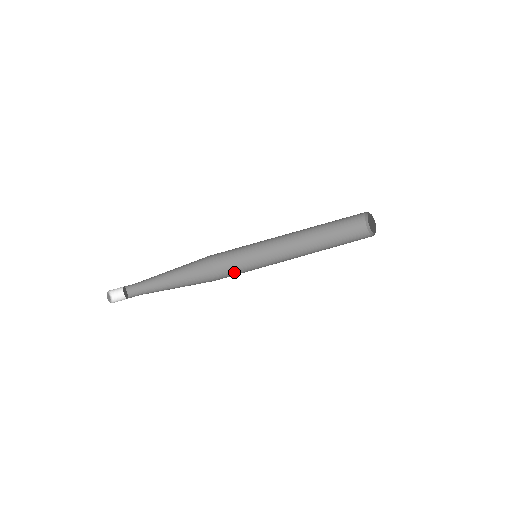
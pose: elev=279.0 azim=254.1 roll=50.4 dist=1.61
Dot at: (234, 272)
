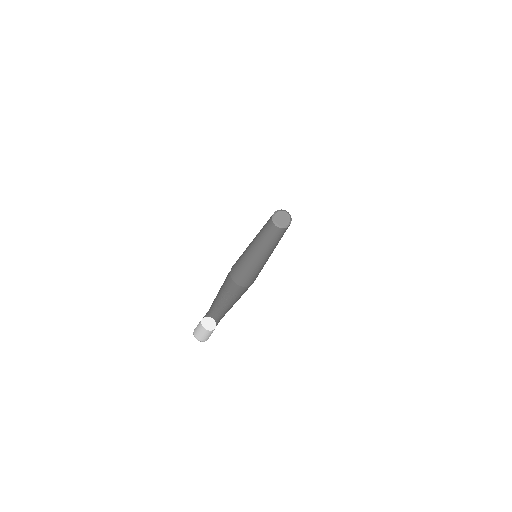
Dot at: (247, 277)
